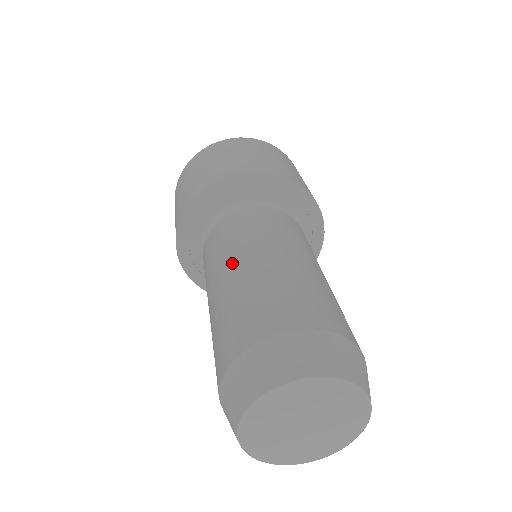
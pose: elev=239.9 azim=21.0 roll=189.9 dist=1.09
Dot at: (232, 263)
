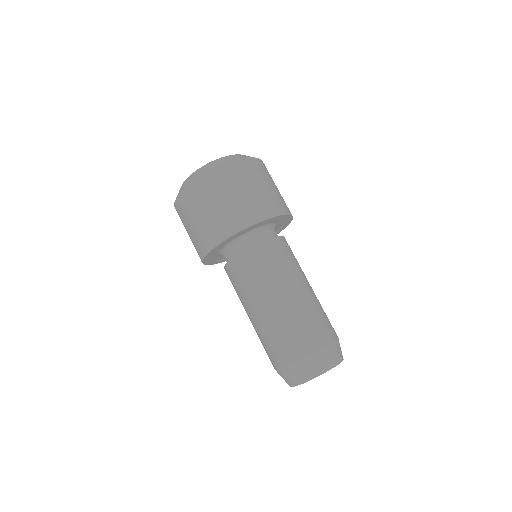
Dot at: (275, 294)
